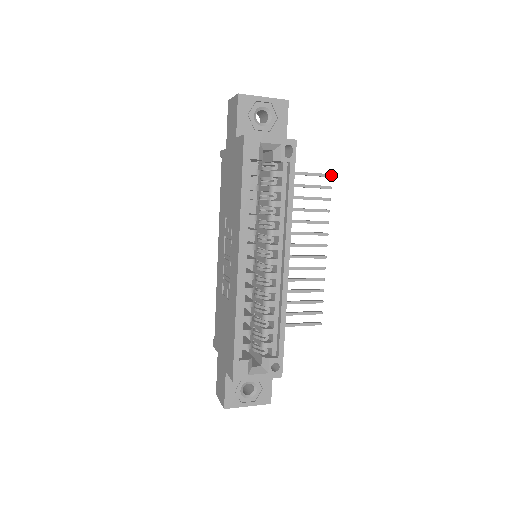
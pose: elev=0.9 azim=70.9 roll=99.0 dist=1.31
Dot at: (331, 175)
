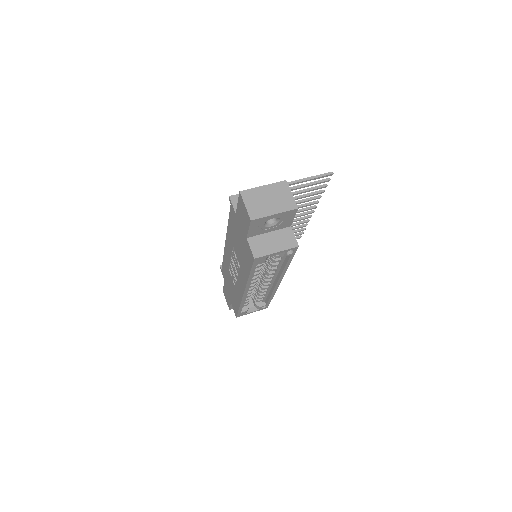
Dot at: (332, 174)
